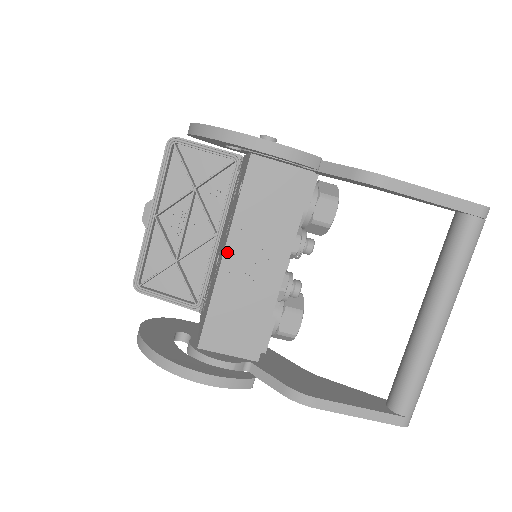
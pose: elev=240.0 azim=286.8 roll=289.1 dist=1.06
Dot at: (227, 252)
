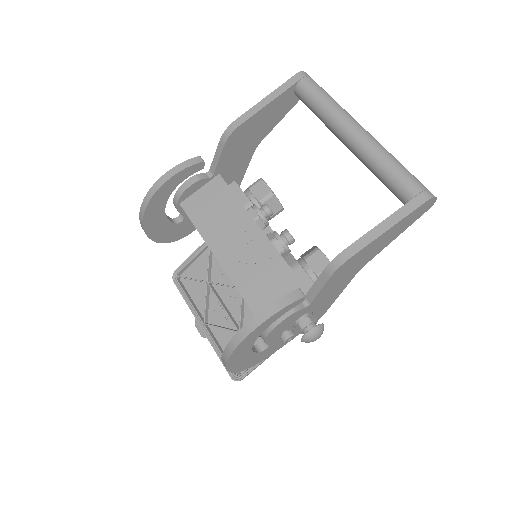
Dot at: (218, 257)
